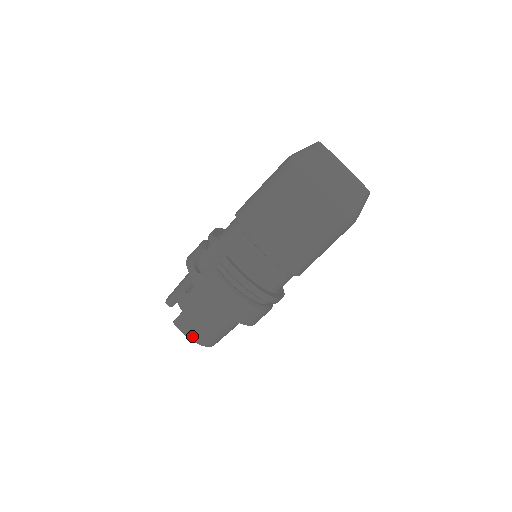
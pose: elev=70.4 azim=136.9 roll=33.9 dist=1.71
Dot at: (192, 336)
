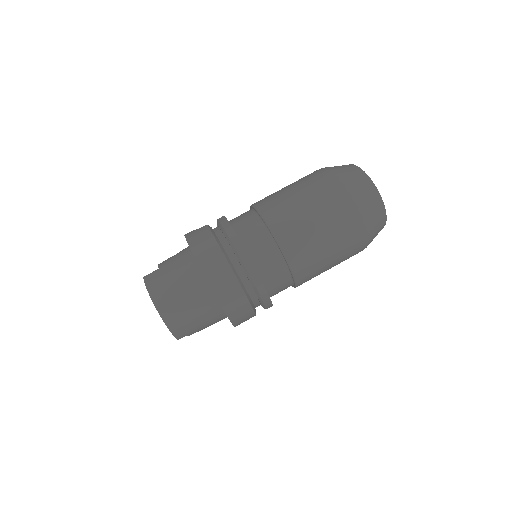
Dot at: (153, 291)
